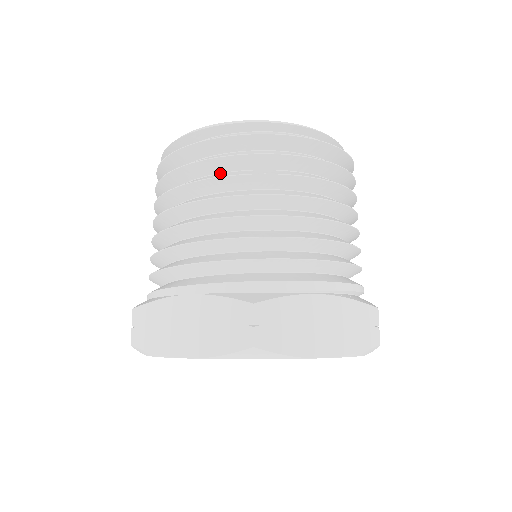
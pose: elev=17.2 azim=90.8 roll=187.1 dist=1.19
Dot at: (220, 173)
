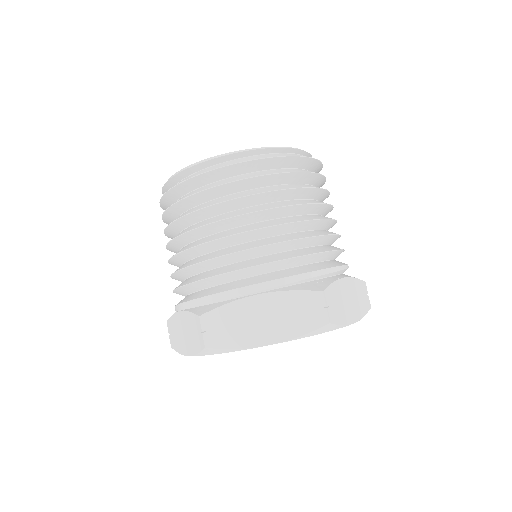
Dot at: (183, 213)
